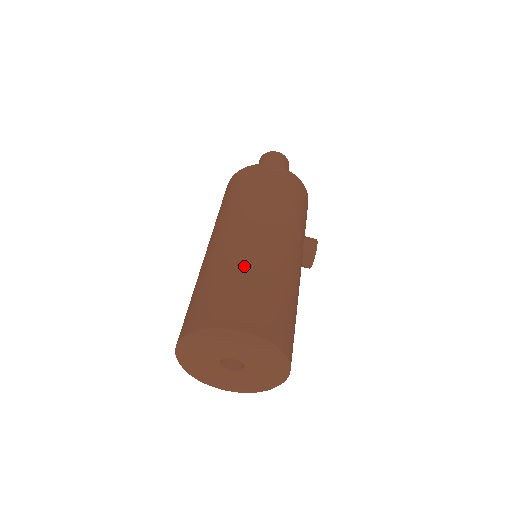
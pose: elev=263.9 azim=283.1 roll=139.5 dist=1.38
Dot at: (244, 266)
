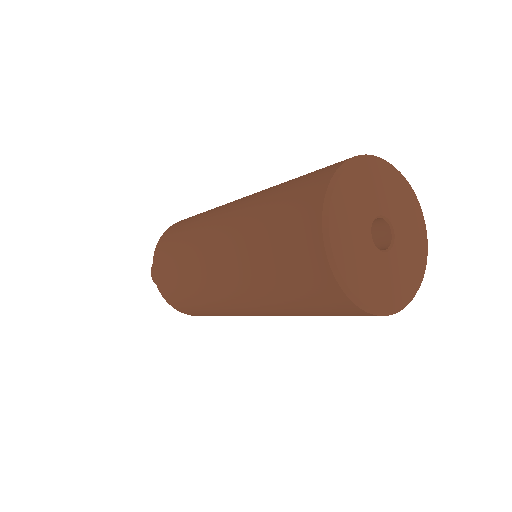
Dot at: (270, 190)
